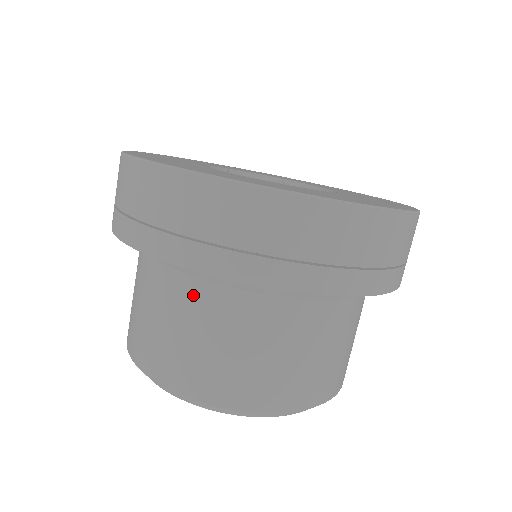
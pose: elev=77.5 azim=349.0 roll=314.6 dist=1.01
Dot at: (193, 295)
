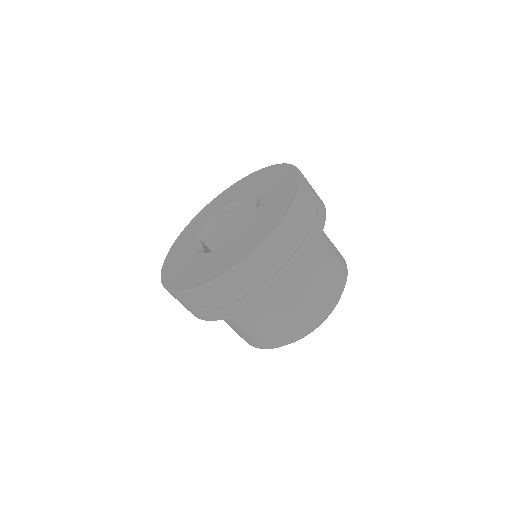
Dot at: (271, 302)
